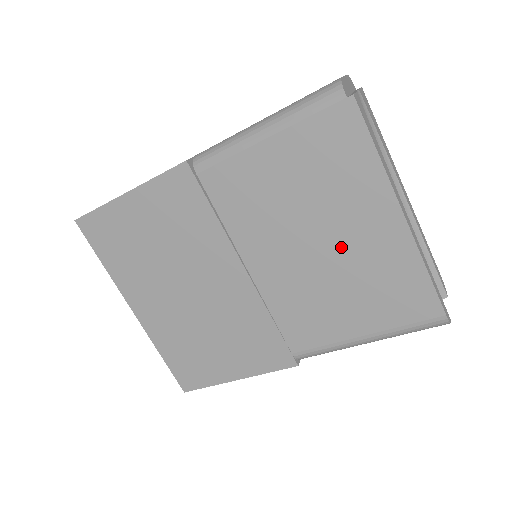
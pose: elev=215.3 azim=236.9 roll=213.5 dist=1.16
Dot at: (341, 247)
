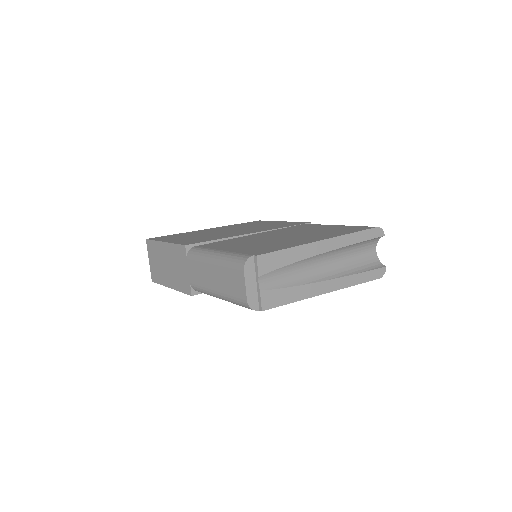
Dot at: occluded
